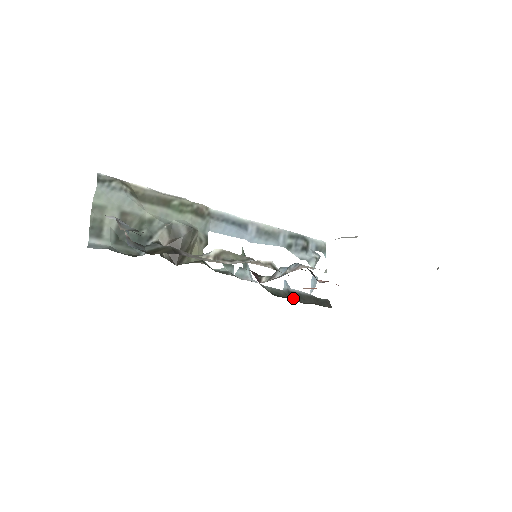
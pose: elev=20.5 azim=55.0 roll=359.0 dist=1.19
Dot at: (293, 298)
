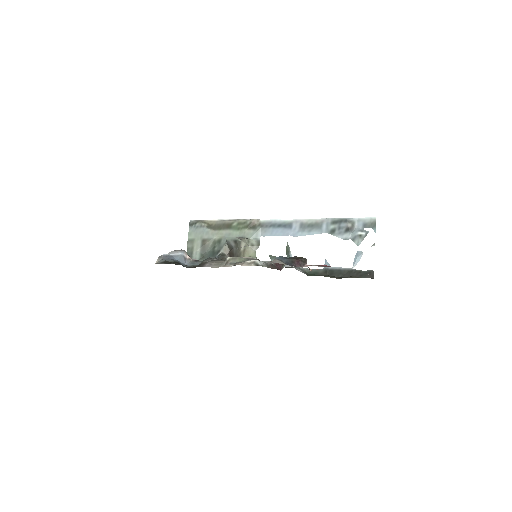
Dot at: (331, 275)
